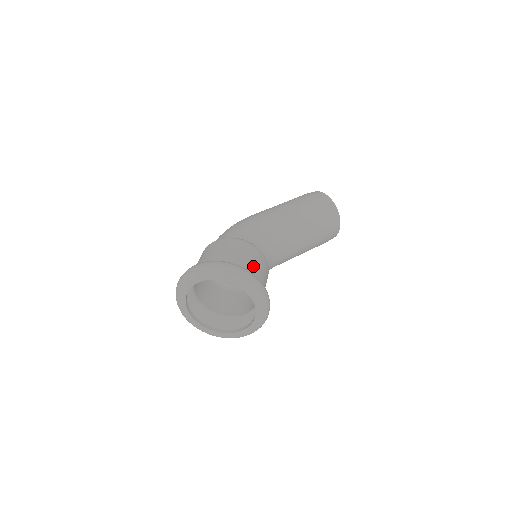
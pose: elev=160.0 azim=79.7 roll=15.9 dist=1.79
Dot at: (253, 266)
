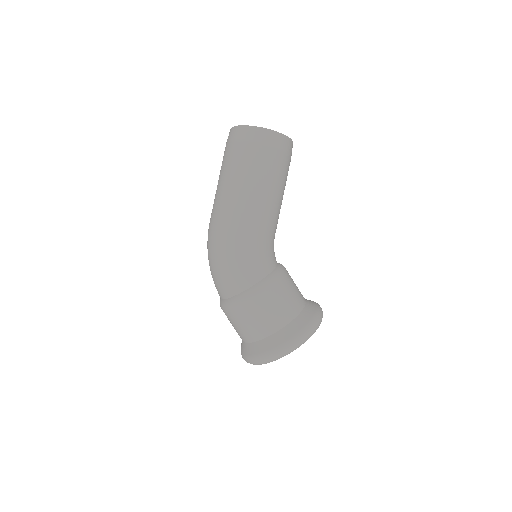
Dot at: (297, 299)
